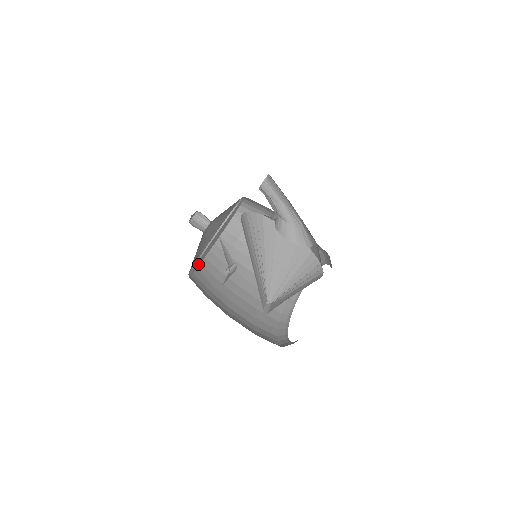
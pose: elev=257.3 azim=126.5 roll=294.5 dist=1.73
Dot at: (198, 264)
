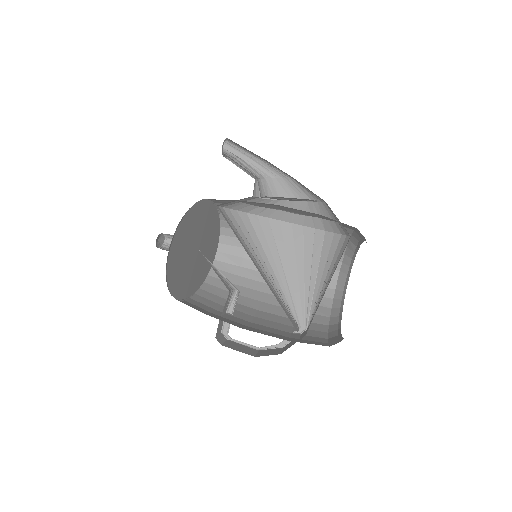
Dot at: (175, 262)
